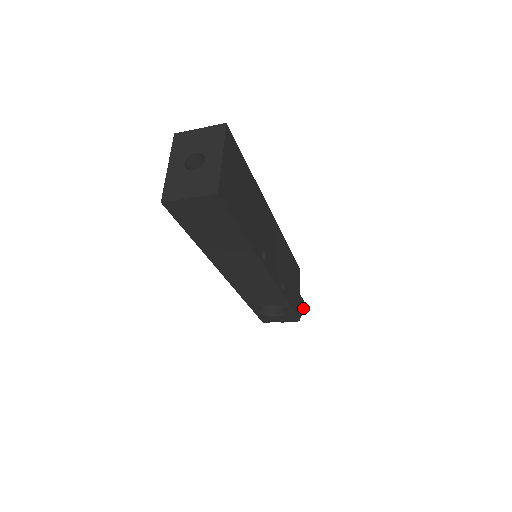
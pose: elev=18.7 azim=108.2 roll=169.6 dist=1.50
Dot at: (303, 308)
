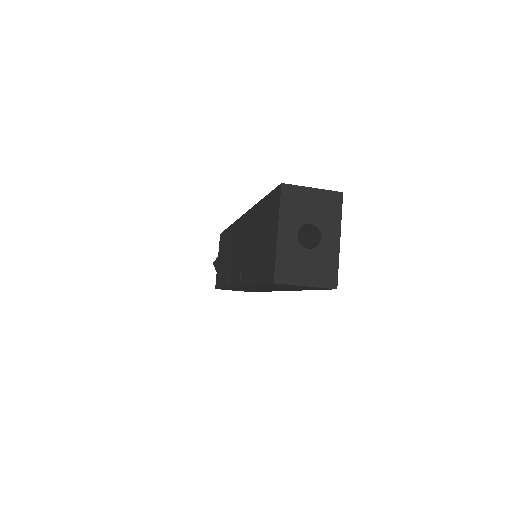
Dot at: occluded
